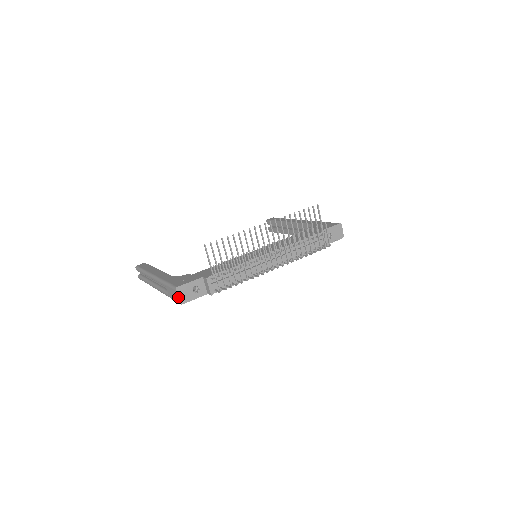
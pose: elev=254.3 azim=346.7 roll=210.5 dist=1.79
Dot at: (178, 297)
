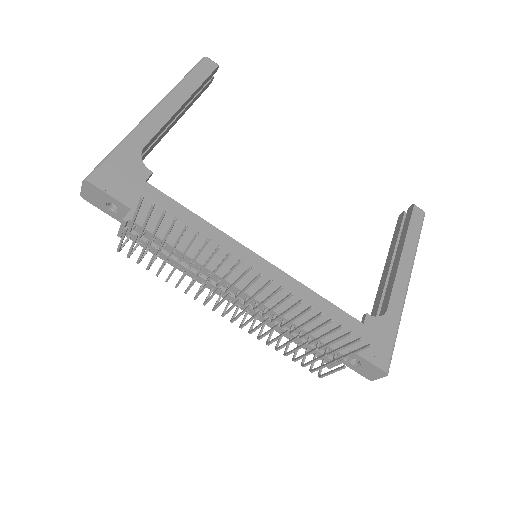
Dot at: (82, 189)
